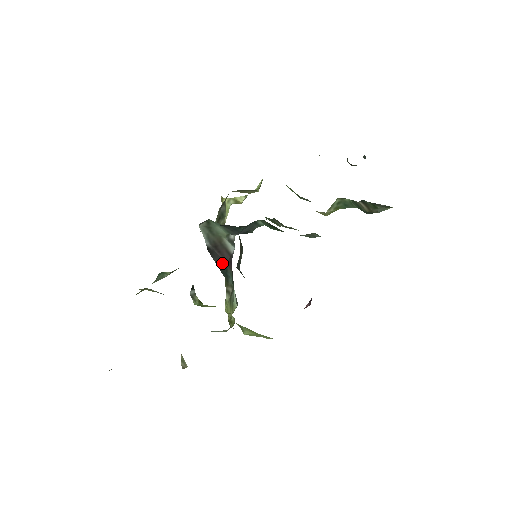
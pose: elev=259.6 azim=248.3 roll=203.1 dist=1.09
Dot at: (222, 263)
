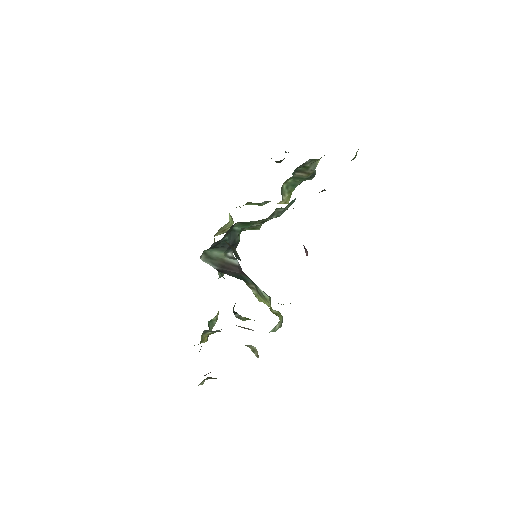
Dot at: (235, 274)
